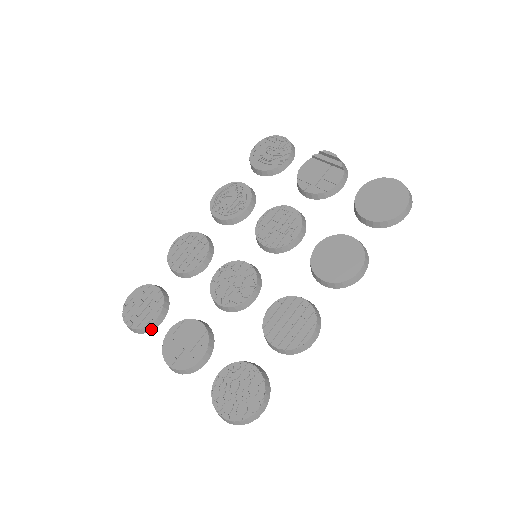
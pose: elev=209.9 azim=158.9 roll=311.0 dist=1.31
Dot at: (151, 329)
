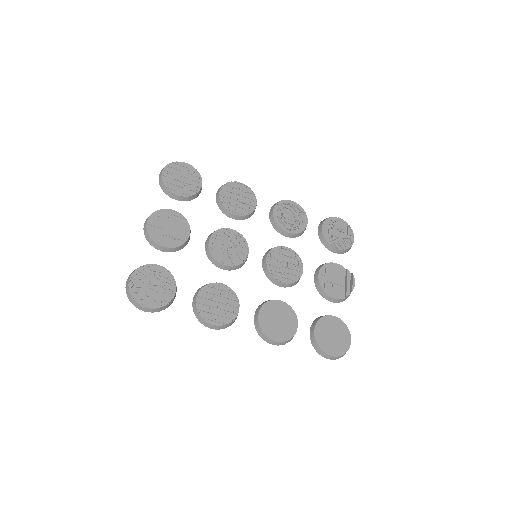
Dot at: (167, 193)
